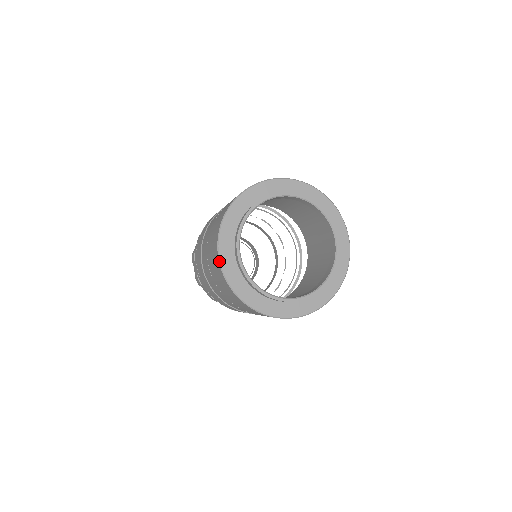
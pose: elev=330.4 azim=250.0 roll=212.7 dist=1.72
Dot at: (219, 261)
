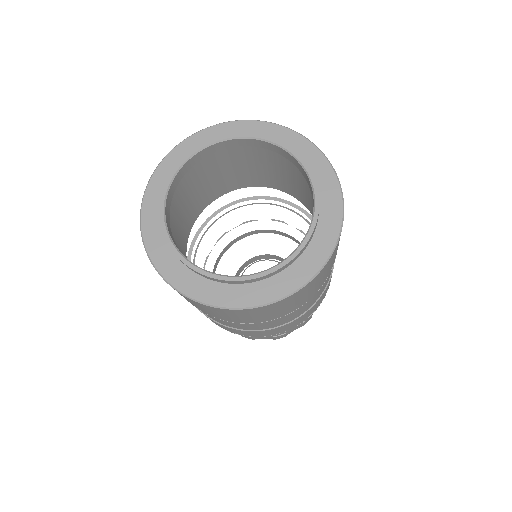
Dot at: (140, 213)
